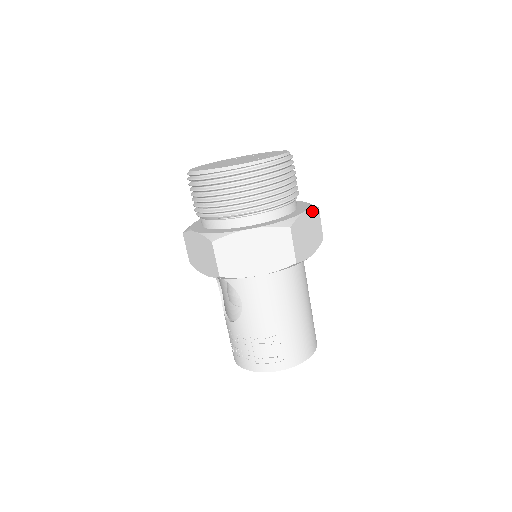
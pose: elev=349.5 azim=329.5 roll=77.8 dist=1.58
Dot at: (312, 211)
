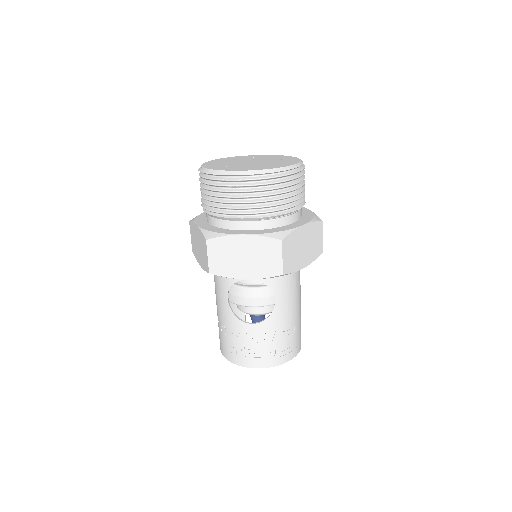
Dot at: occluded
